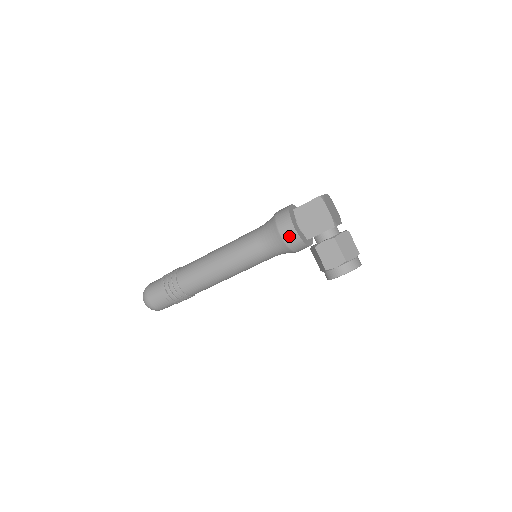
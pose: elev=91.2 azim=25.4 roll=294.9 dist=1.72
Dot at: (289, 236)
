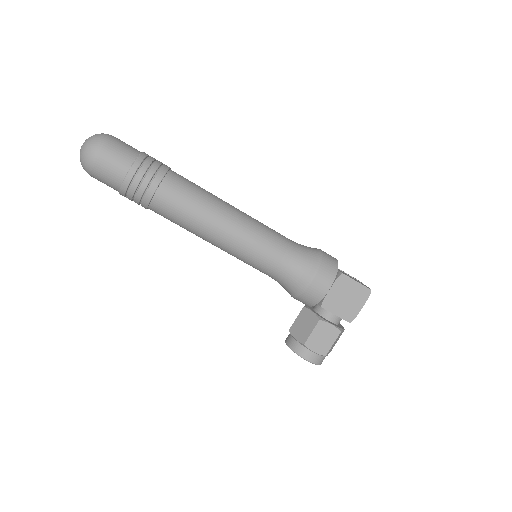
Dot at: (316, 290)
